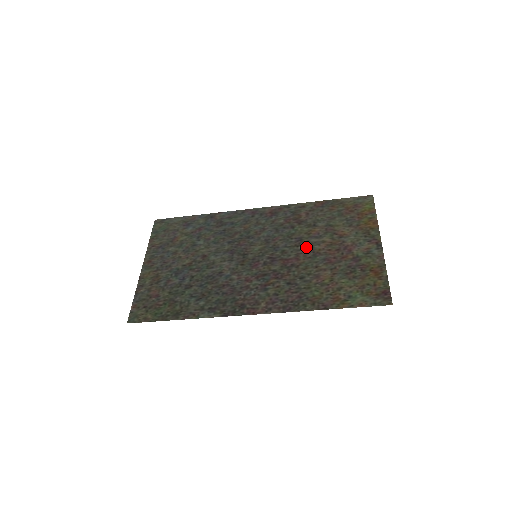
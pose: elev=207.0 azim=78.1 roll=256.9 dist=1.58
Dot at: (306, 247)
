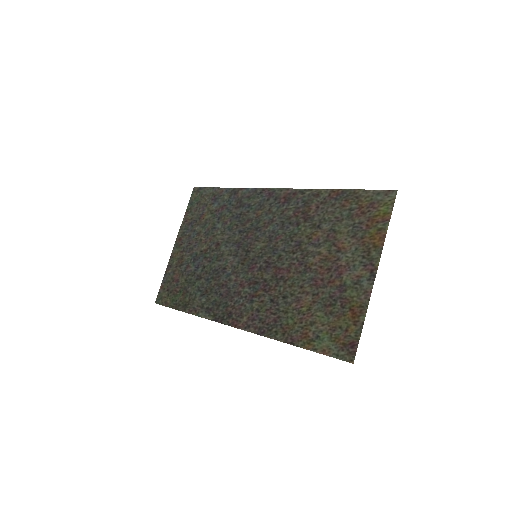
Dot at: (301, 257)
